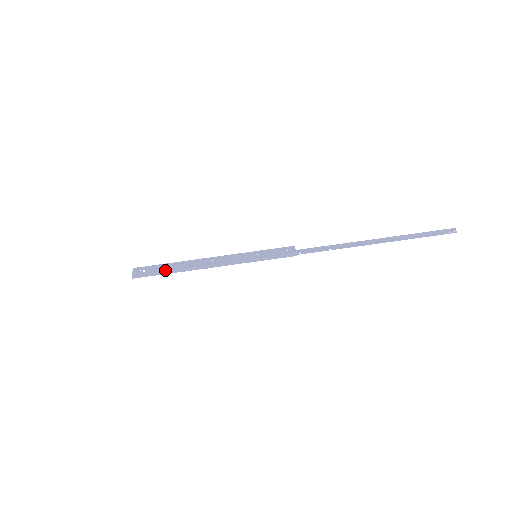
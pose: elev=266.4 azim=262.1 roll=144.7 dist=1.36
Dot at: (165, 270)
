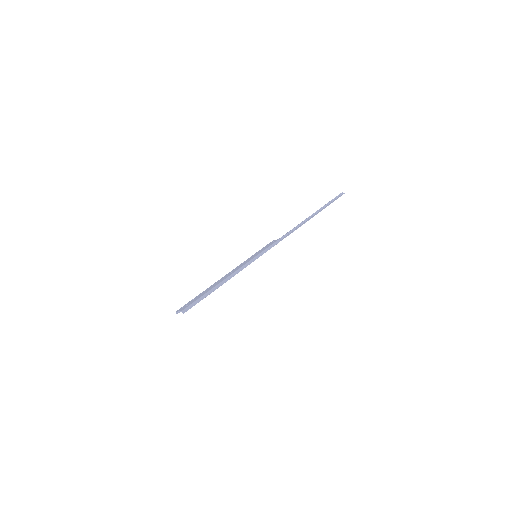
Dot at: (204, 294)
